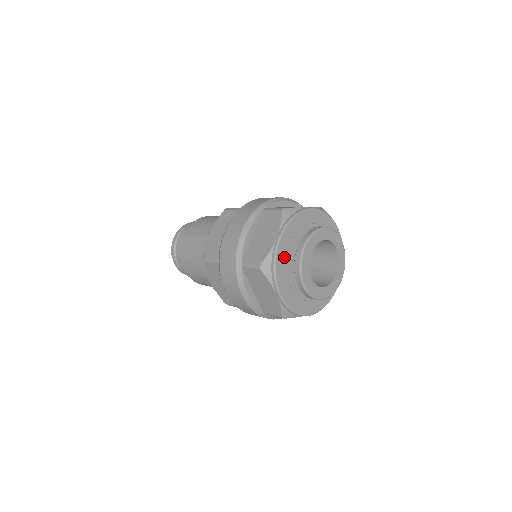
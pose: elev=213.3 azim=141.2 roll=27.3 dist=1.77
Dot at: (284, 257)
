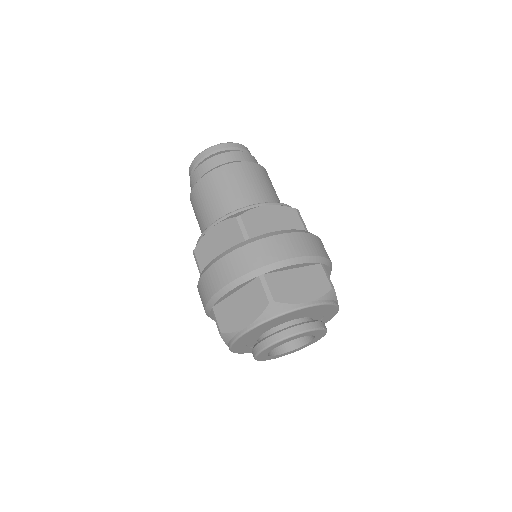
Dot at: (289, 316)
